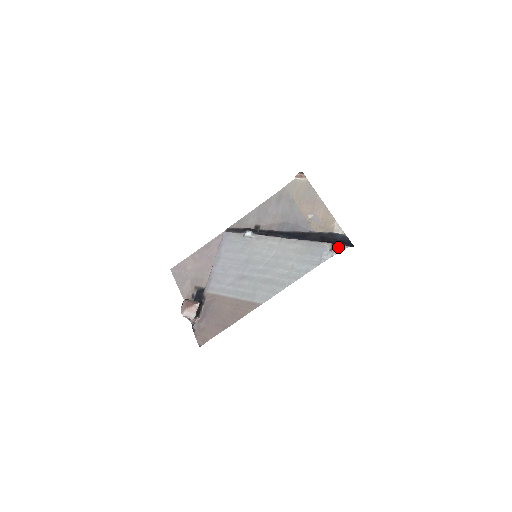
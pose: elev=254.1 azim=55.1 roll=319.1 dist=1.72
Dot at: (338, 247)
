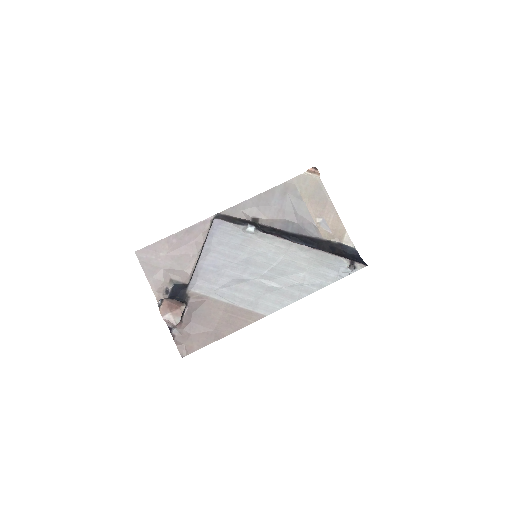
Dot at: (356, 265)
